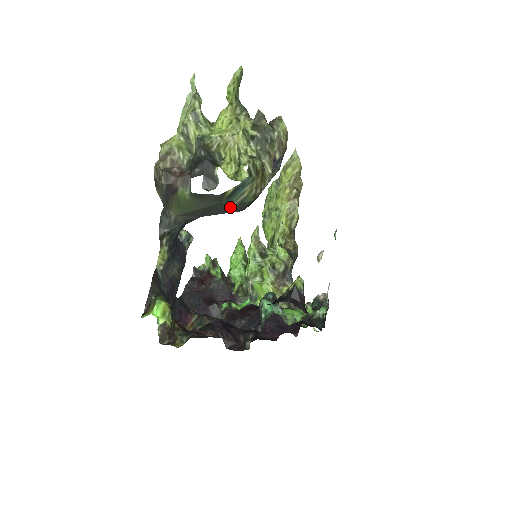
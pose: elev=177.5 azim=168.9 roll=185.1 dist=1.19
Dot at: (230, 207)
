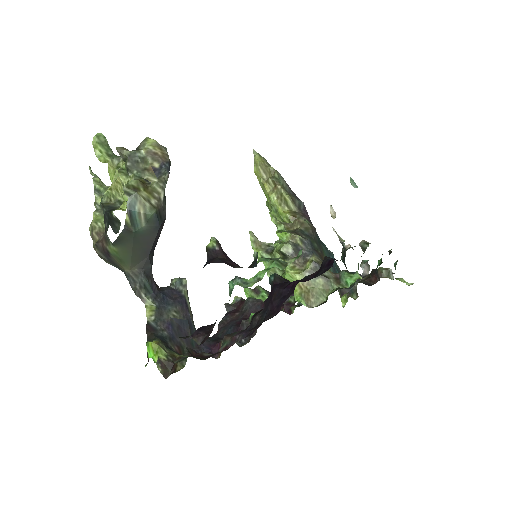
Dot at: (146, 231)
